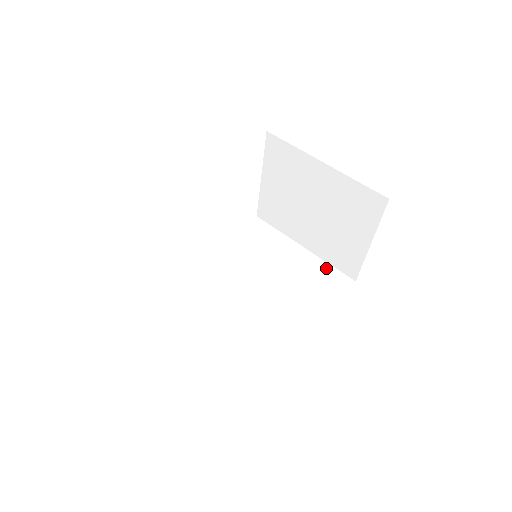
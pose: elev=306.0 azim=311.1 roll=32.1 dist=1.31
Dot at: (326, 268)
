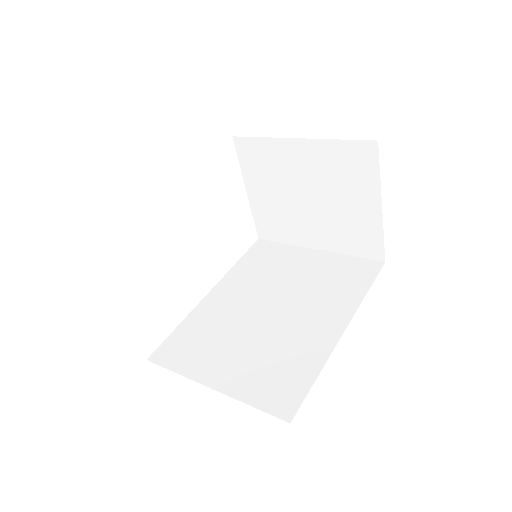
Dot at: (347, 260)
